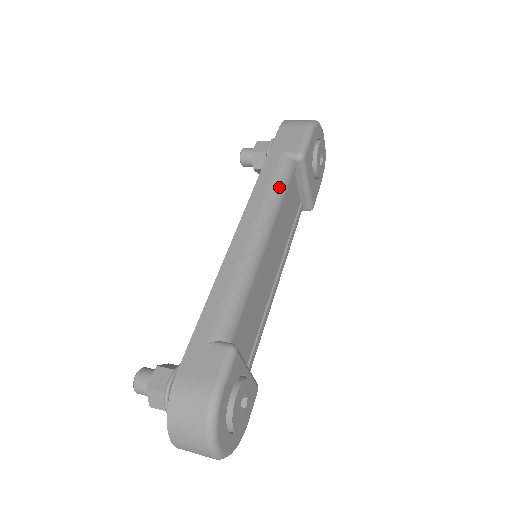
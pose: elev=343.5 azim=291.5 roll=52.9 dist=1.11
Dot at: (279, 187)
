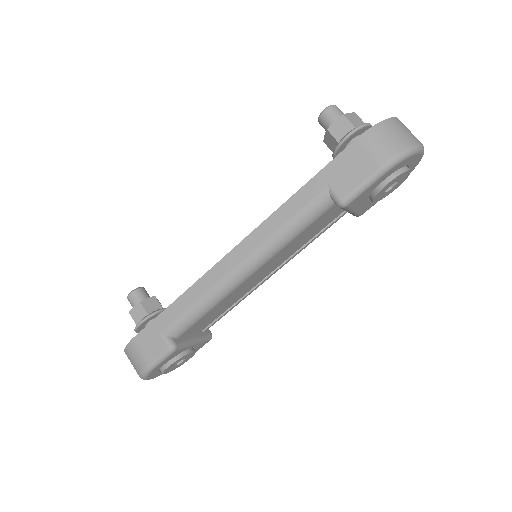
Dot at: (295, 228)
